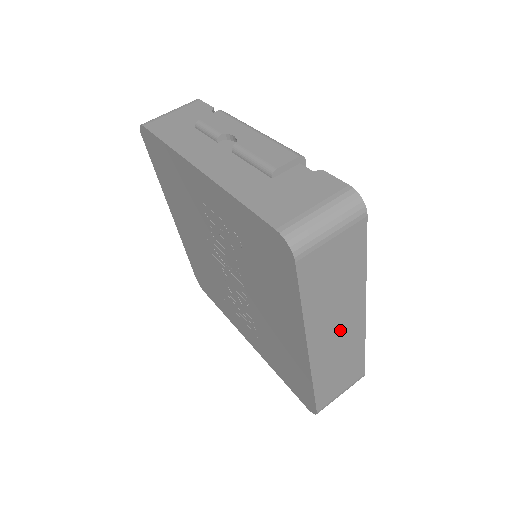
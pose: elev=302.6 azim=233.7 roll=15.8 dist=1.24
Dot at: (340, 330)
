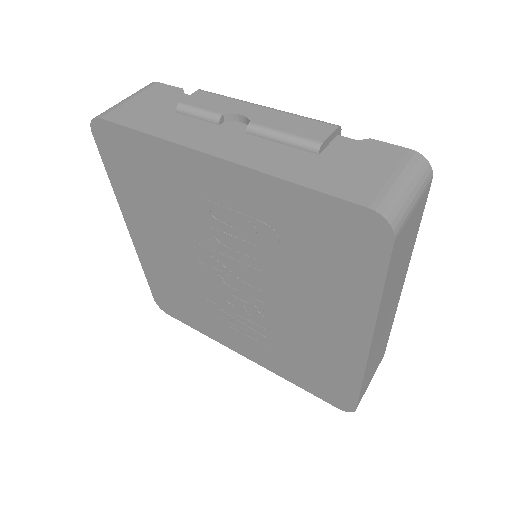
Dot at: (388, 313)
